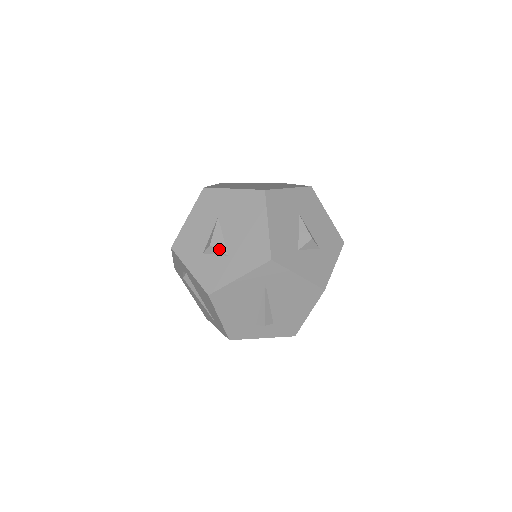
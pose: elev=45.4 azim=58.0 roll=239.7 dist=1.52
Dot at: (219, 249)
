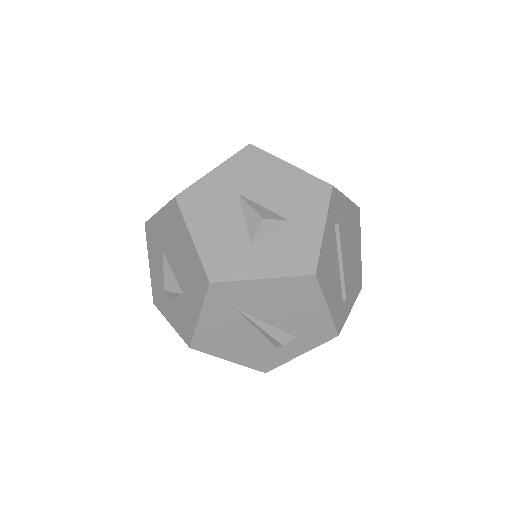
Dot at: (173, 291)
